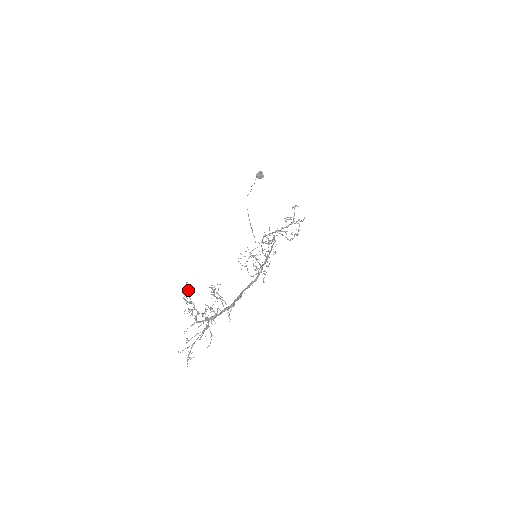
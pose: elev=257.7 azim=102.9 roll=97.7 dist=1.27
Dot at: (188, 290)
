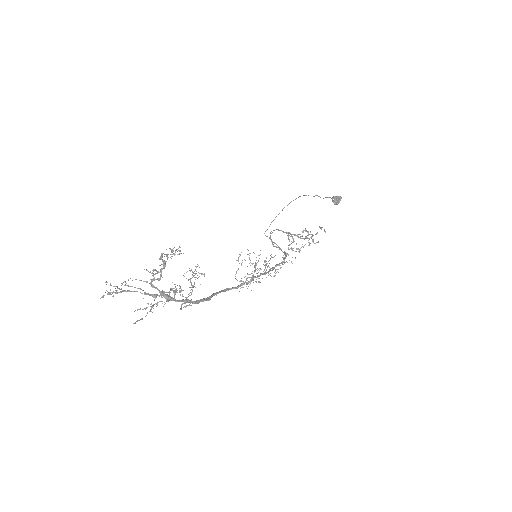
Dot at: (174, 253)
